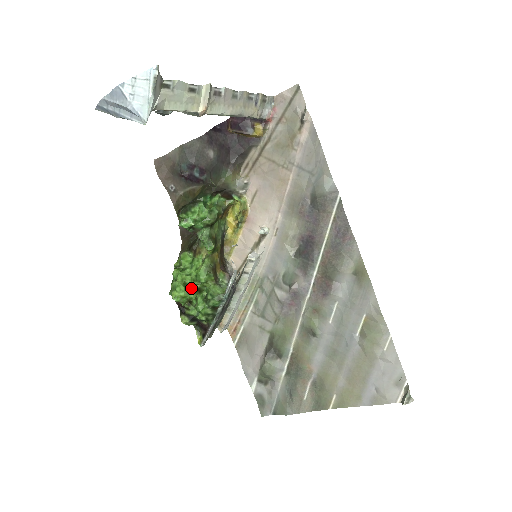
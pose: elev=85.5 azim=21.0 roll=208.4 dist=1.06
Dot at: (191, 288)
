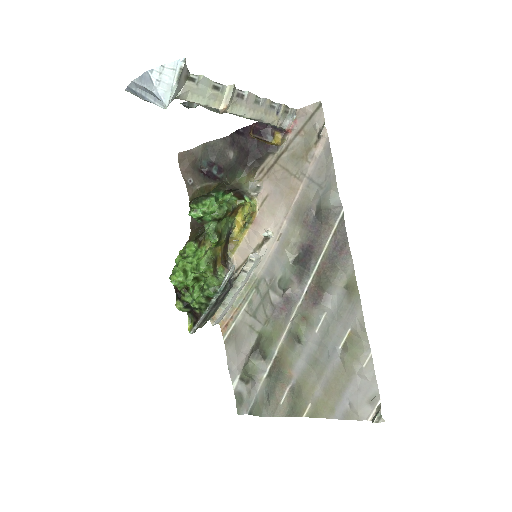
Dot at: (190, 275)
